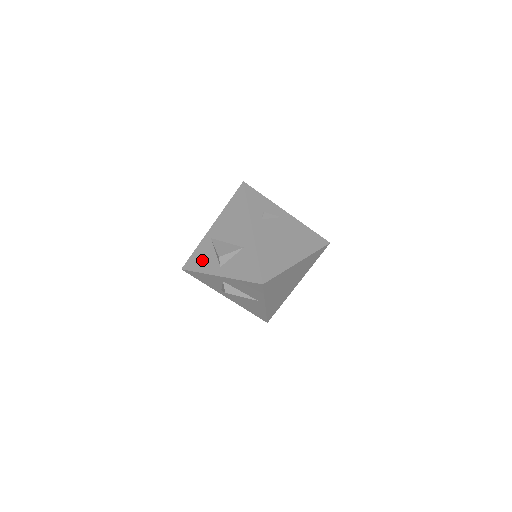
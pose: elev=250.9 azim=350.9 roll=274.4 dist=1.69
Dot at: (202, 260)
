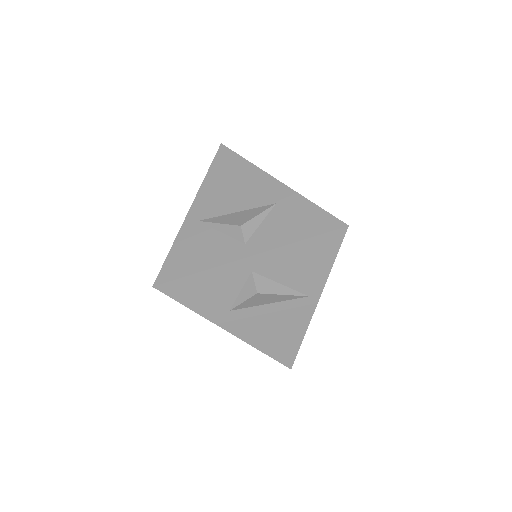
Dot at: (197, 253)
